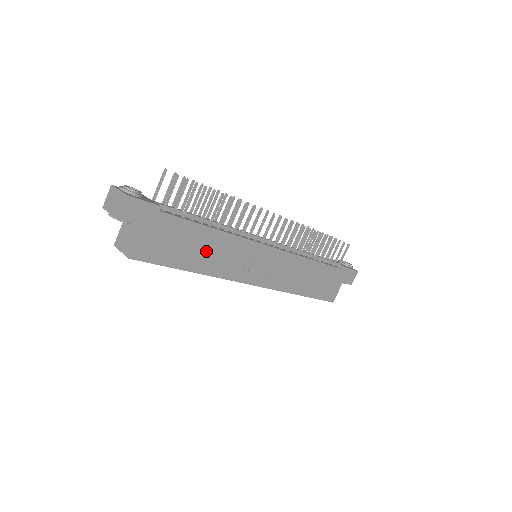
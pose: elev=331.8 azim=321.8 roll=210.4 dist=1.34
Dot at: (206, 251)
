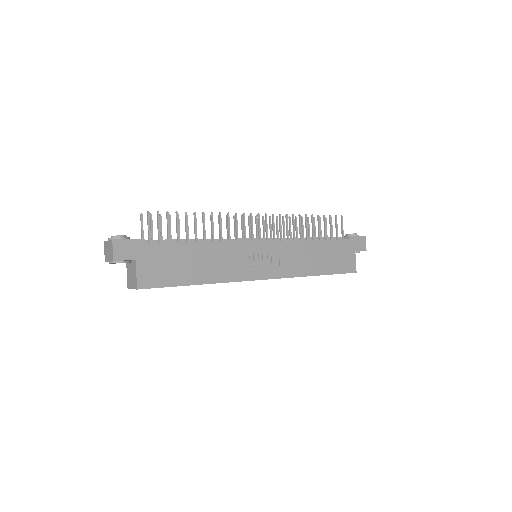
Dot at: (202, 263)
